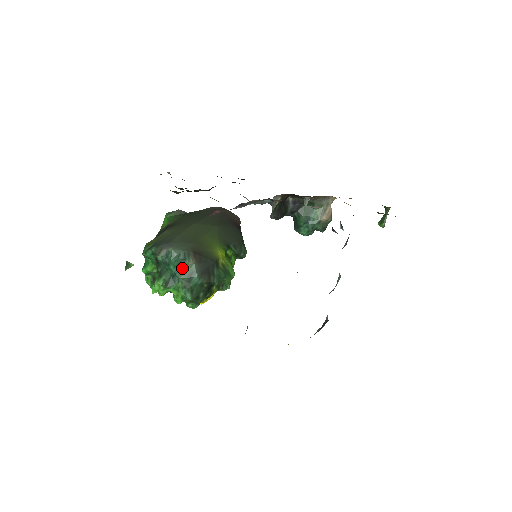
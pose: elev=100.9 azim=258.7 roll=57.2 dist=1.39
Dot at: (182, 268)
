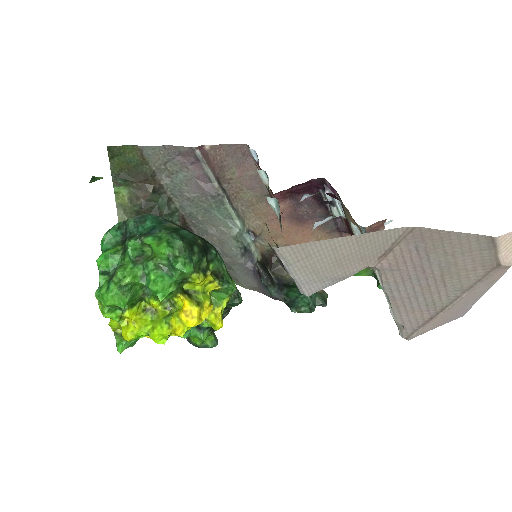
Dot at: (163, 226)
